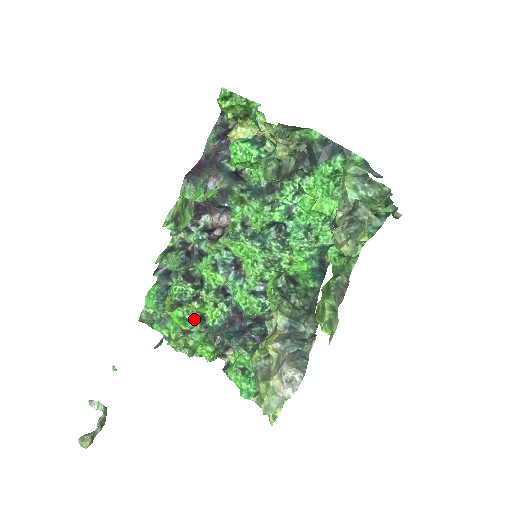
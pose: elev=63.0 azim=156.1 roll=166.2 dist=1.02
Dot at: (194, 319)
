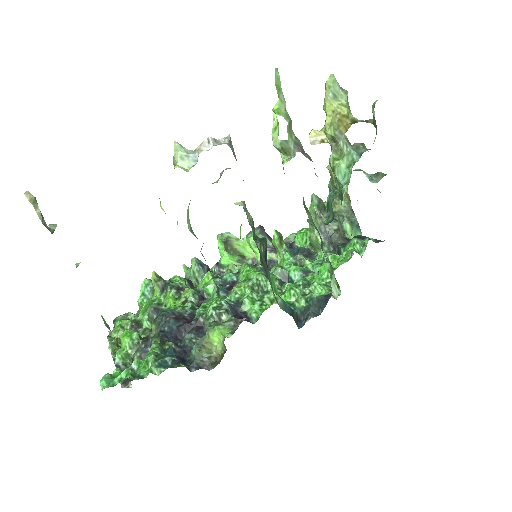
Dot at: (157, 307)
